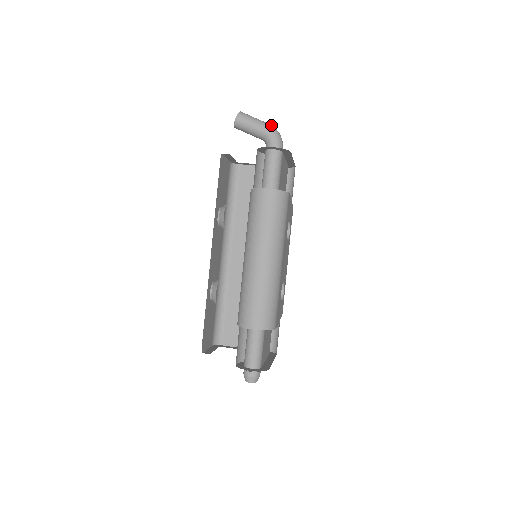
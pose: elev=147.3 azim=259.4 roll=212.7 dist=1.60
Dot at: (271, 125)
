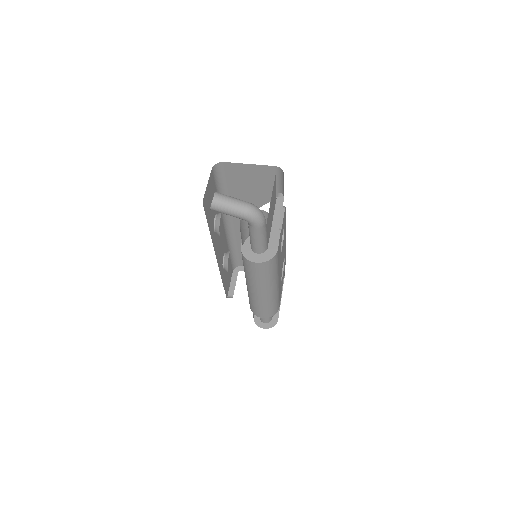
Dot at: (249, 210)
